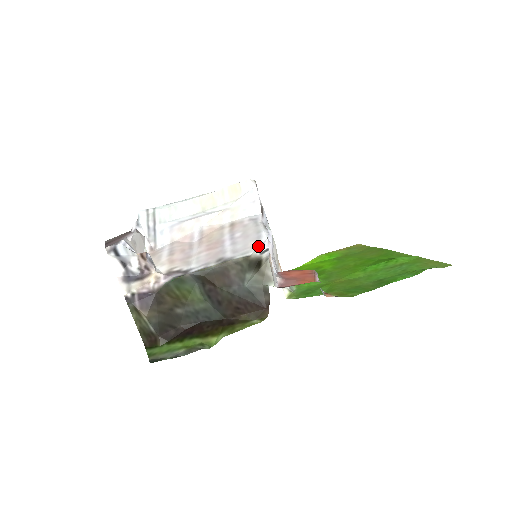
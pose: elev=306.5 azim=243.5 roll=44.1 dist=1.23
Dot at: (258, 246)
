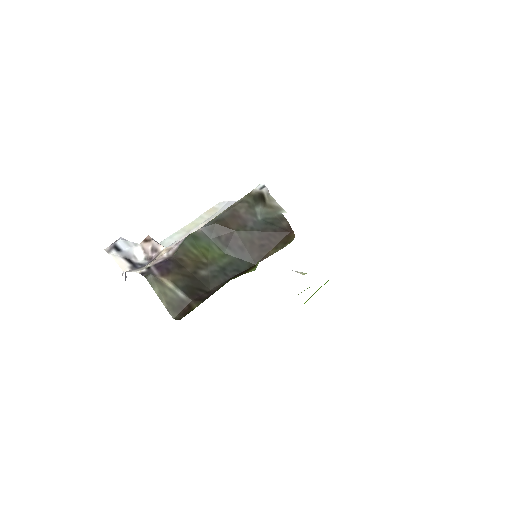
Dot at: occluded
